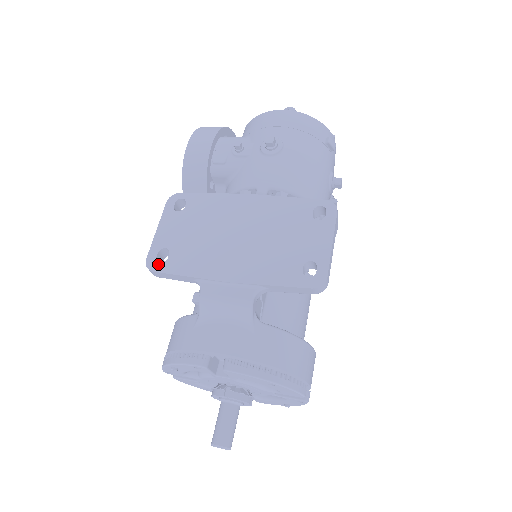
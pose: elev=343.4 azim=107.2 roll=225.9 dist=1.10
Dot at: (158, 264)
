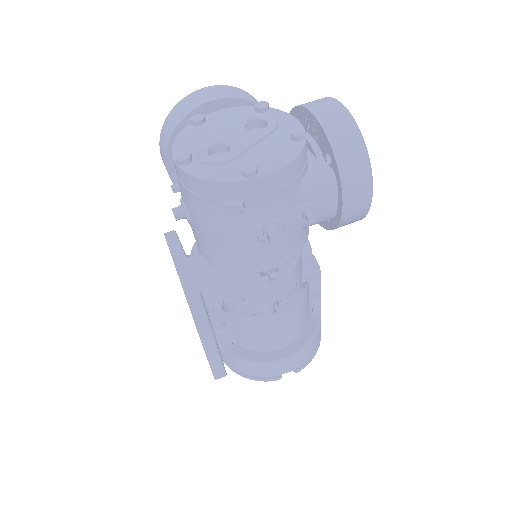
Dot at: occluded
